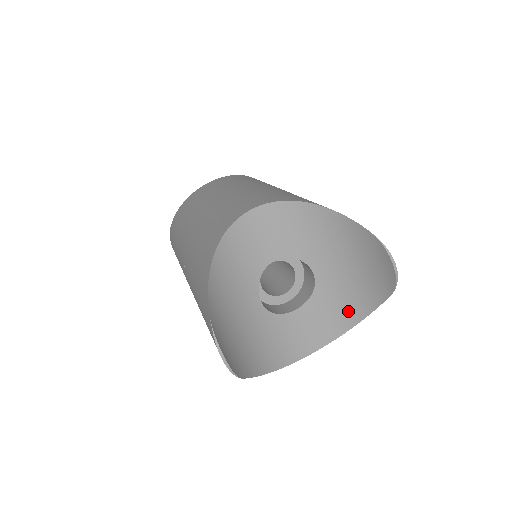
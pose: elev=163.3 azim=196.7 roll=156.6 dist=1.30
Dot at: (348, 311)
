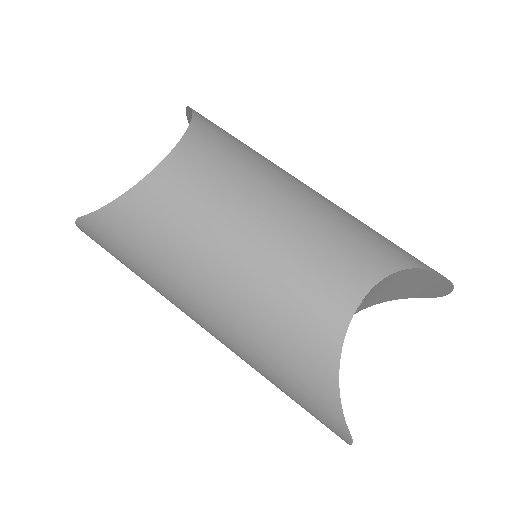
Dot at: (370, 304)
